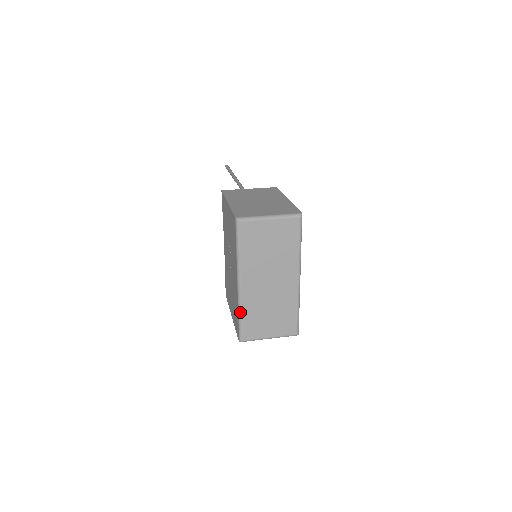
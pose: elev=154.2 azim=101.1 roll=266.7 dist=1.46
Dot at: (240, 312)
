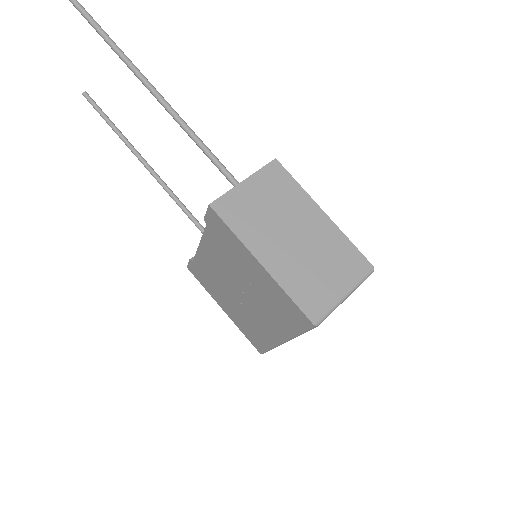
Dot at: occluded
